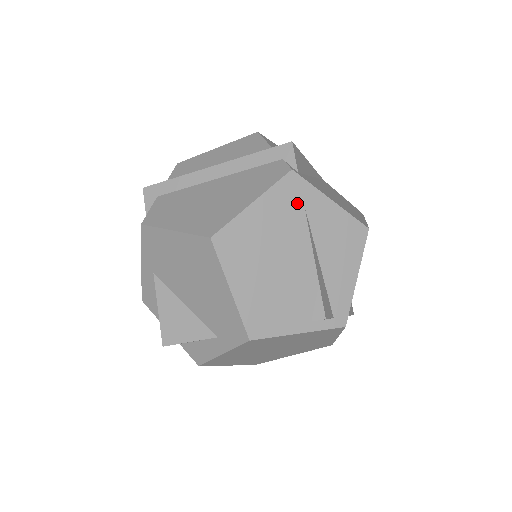
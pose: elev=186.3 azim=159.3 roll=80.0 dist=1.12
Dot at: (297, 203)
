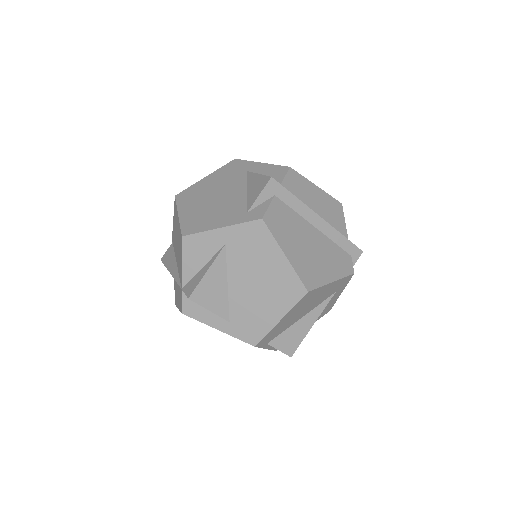
Dot at: (337, 289)
